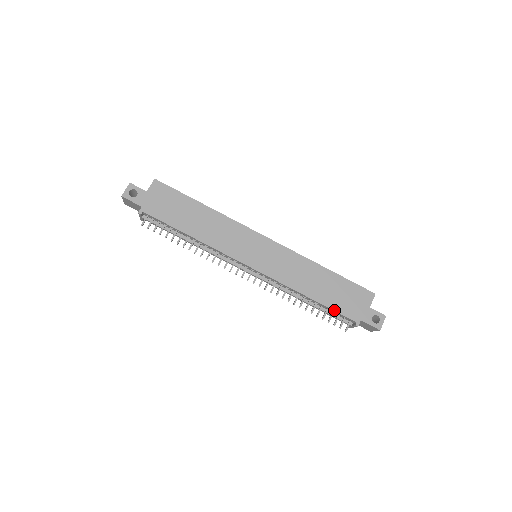
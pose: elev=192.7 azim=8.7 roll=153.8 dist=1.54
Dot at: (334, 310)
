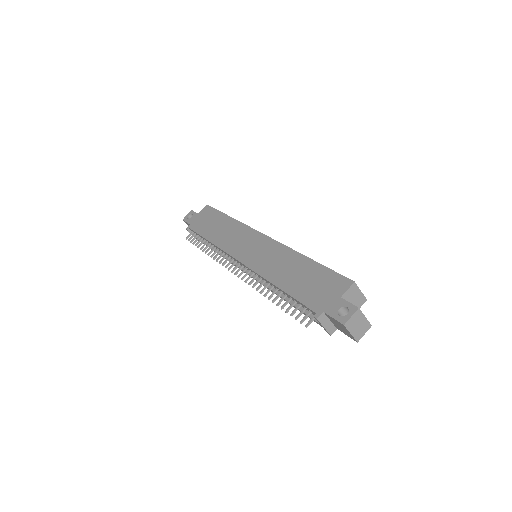
Dot at: (297, 299)
